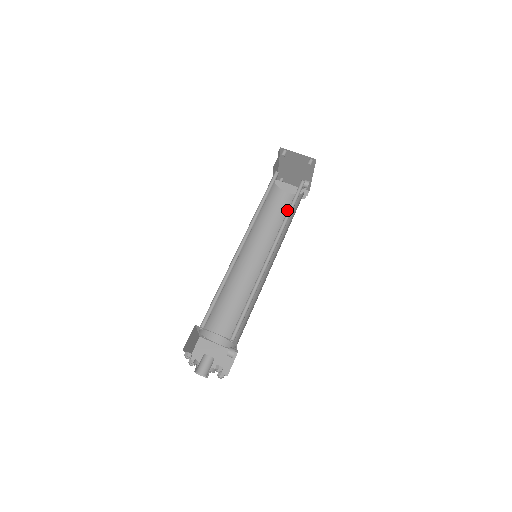
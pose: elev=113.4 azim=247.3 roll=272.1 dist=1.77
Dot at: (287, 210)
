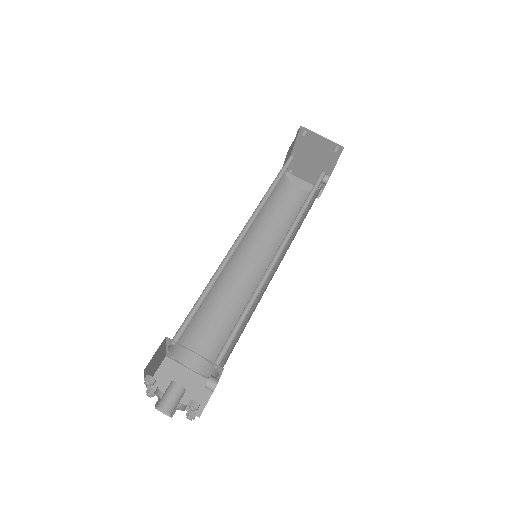
Dot at: (296, 207)
